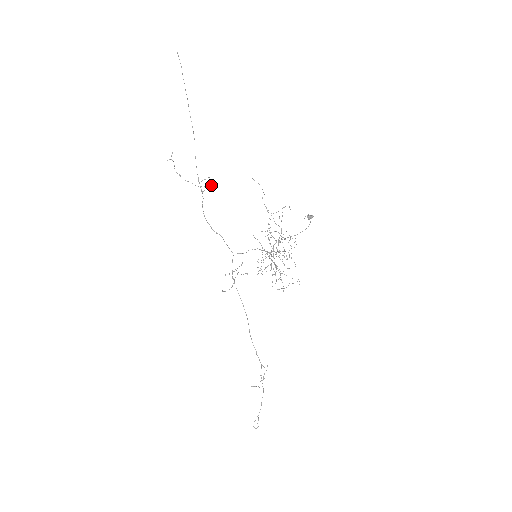
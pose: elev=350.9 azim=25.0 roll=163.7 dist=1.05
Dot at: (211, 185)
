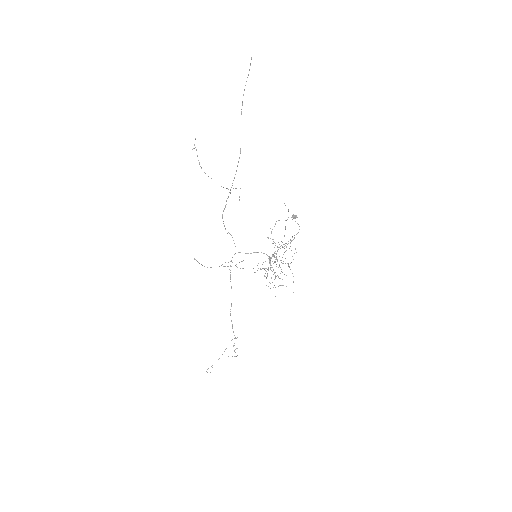
Dot at: occluded
